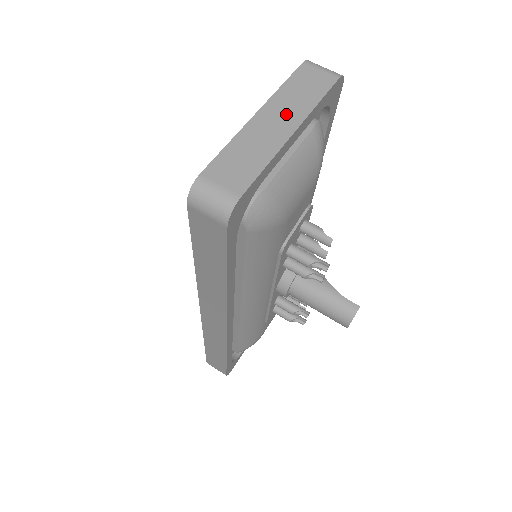
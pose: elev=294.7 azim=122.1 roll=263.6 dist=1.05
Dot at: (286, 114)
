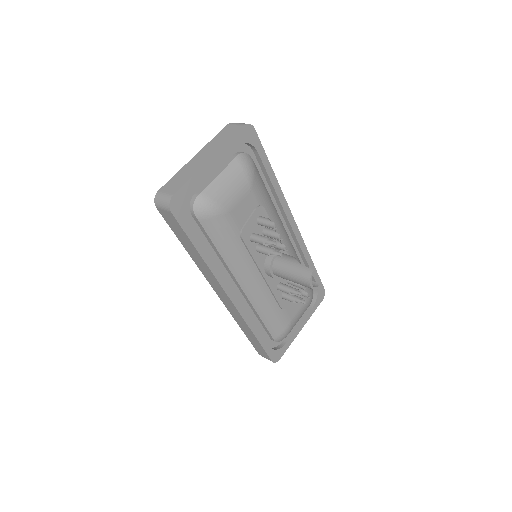
Dot at: (209, 152)
